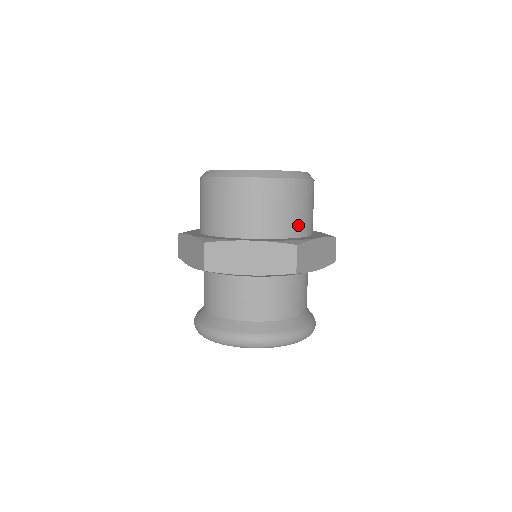
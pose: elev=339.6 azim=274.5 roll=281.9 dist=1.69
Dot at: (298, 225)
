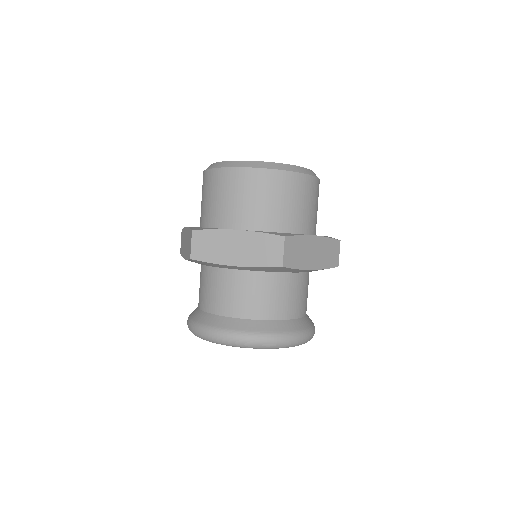
Dot at: occluded
